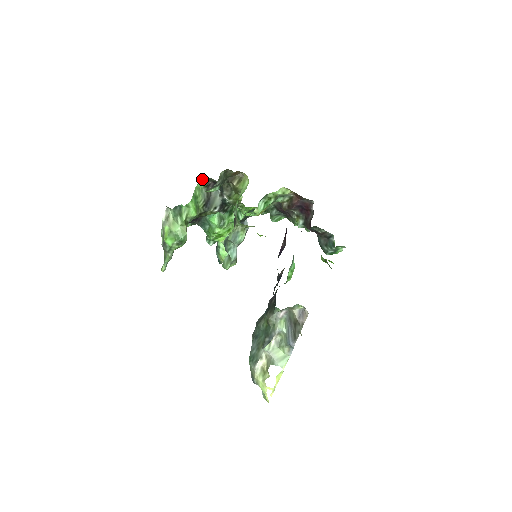
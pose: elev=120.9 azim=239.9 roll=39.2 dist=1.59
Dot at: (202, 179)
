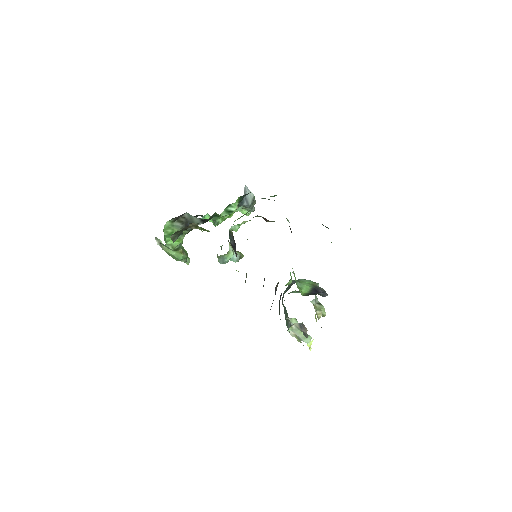
Dot at: occluded
